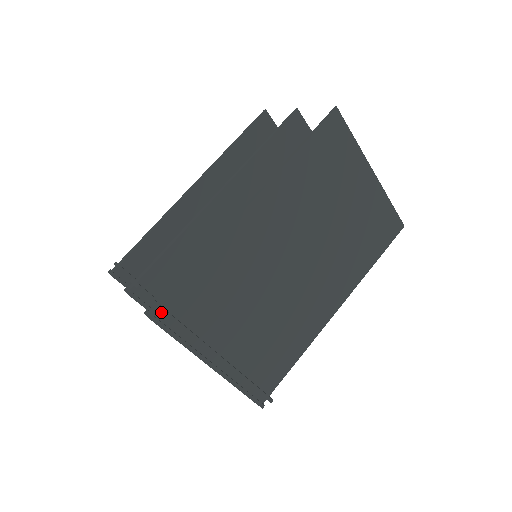
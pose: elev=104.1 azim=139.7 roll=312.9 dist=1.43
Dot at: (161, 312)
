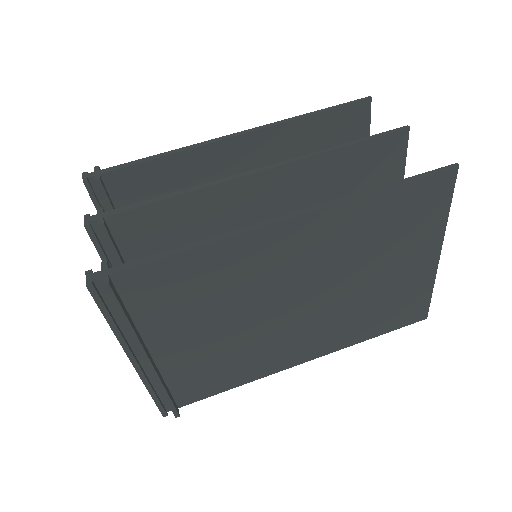
Dot at: (104, 287)
